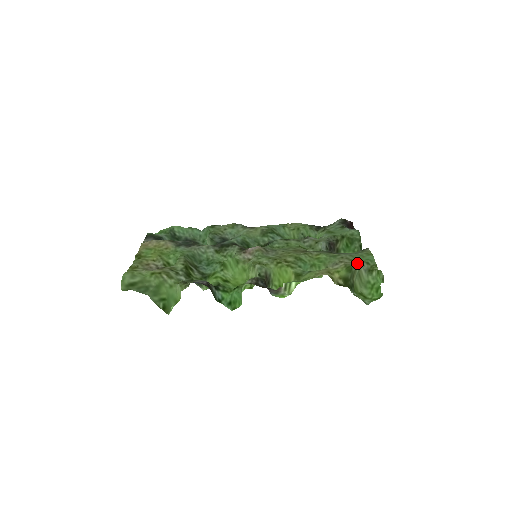
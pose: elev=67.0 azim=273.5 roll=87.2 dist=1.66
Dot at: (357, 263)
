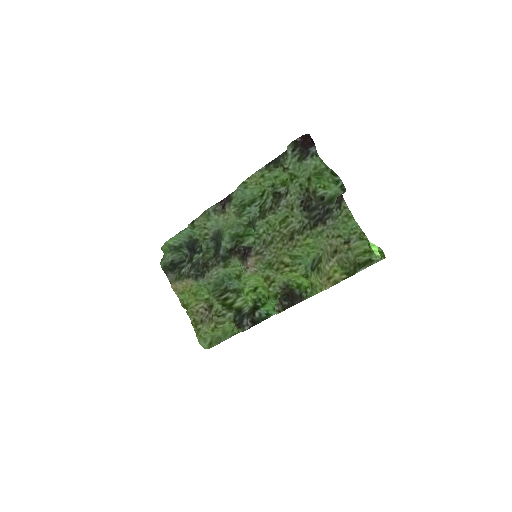
Dot at: (345, 245)
